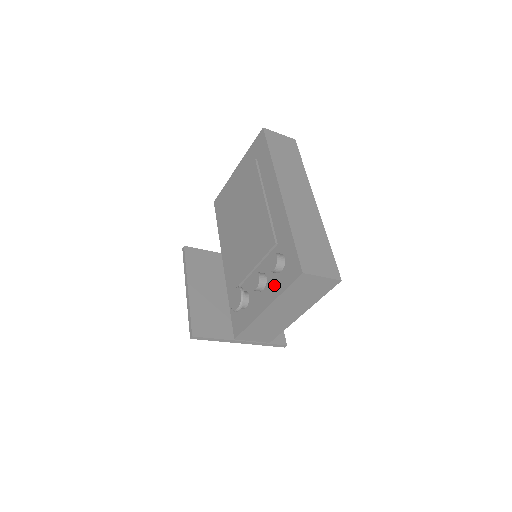
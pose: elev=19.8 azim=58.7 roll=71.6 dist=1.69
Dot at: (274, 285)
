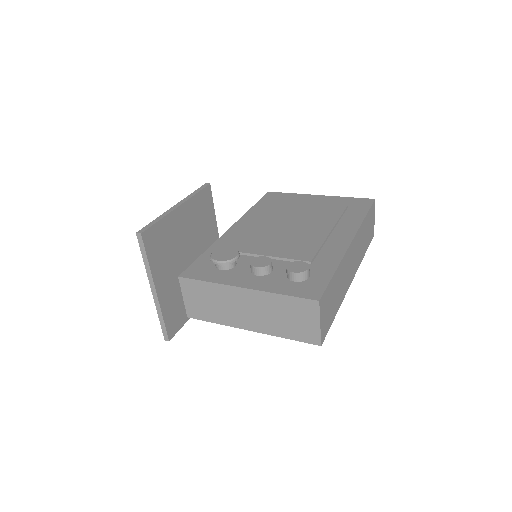
Dot at: (275, 282)
